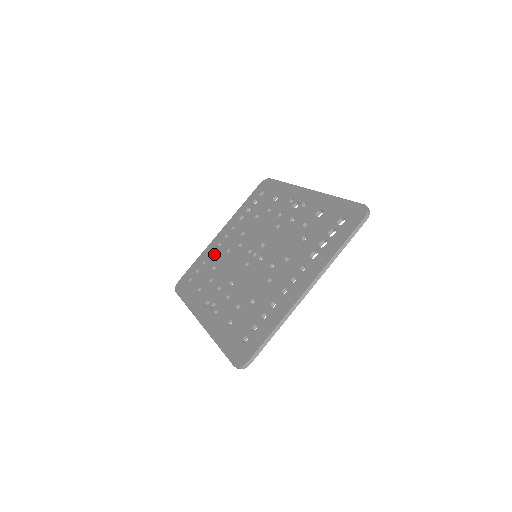
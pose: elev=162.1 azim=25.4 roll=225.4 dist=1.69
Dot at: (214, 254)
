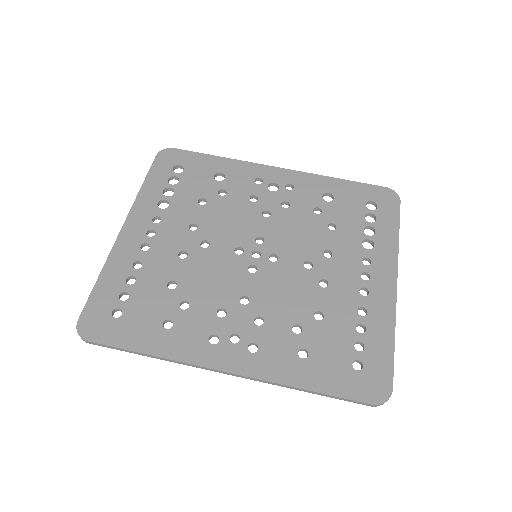
Dot at: (147, 263)
